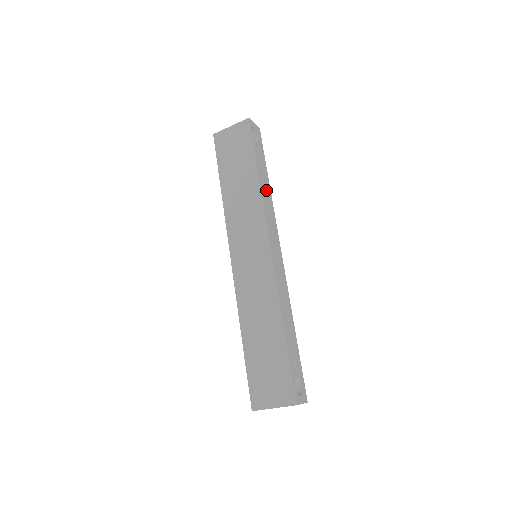
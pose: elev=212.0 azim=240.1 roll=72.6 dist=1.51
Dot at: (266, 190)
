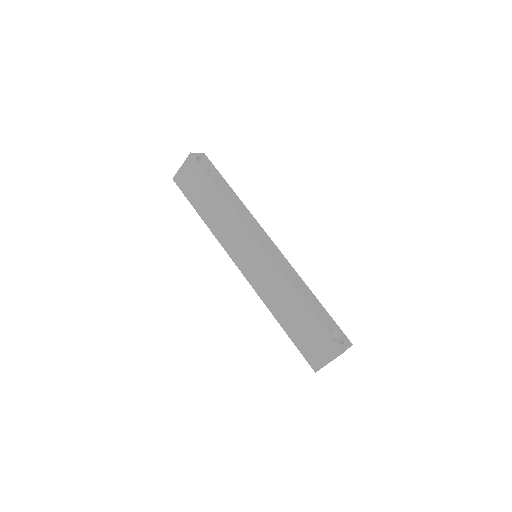
Dot at: (235, 201)
